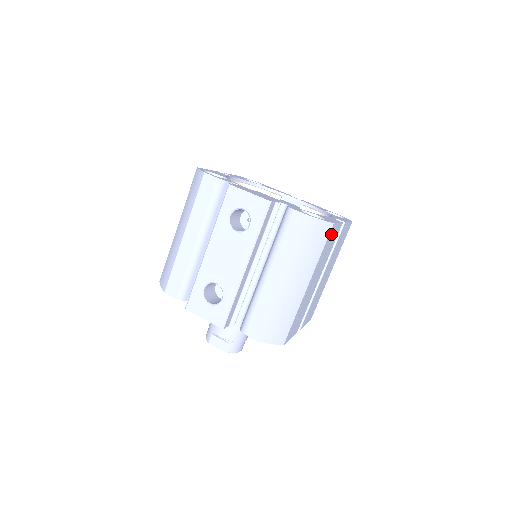
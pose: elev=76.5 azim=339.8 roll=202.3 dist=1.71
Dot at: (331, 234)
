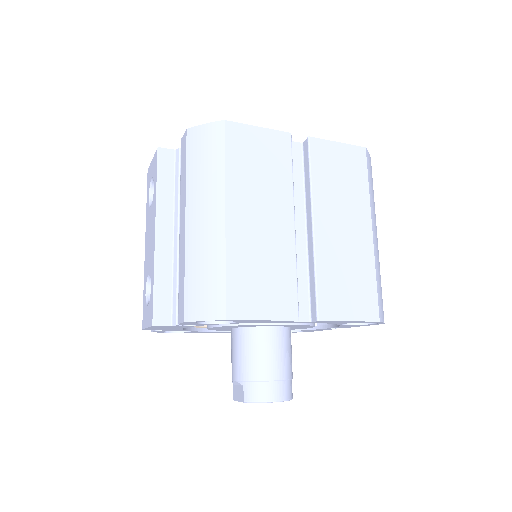
Dot at: (241, 139)
